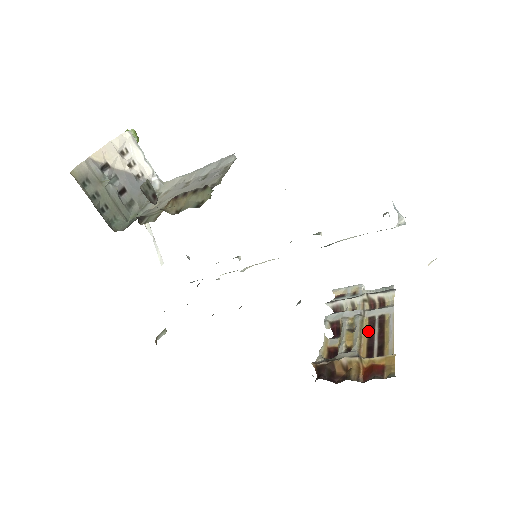
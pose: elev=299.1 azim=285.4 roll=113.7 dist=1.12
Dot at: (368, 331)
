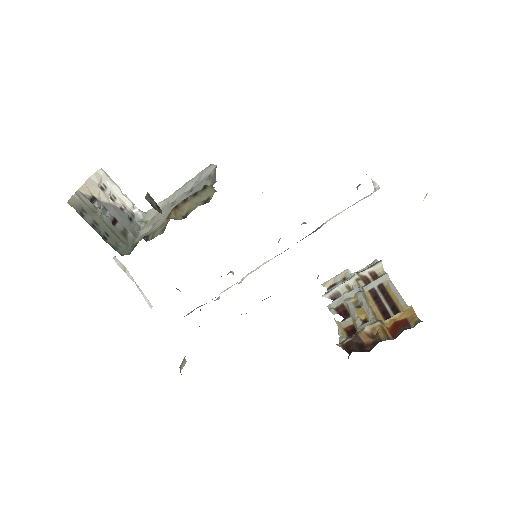
Dot at: (374, 301)
